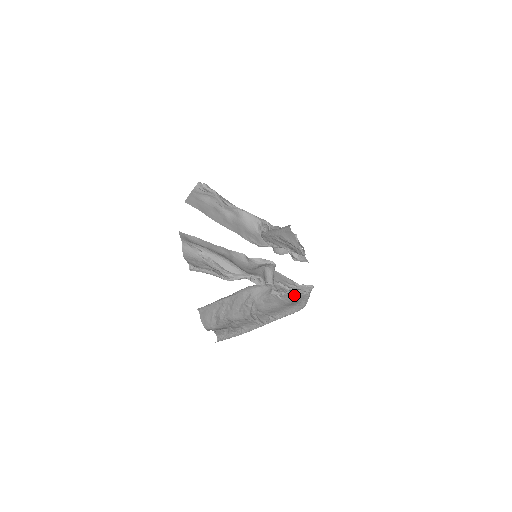
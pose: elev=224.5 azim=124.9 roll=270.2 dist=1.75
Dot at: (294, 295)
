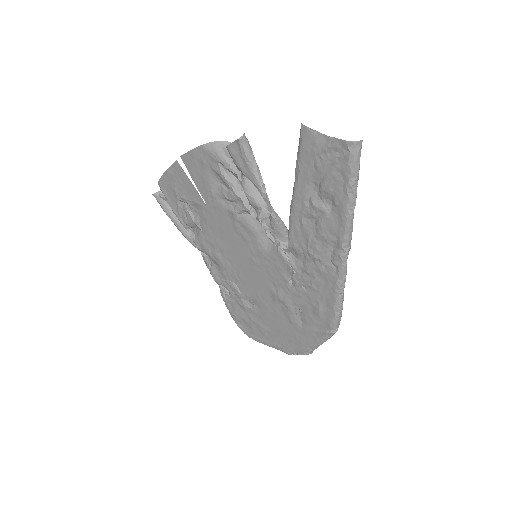
Dot at: (313, 320)
